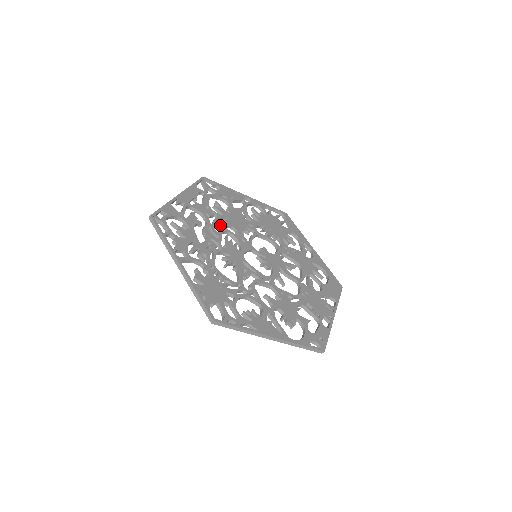
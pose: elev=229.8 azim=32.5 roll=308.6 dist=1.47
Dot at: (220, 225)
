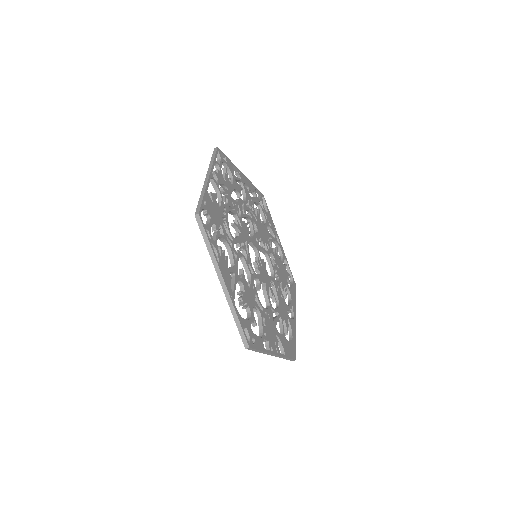
Dot at: (250, 215)
